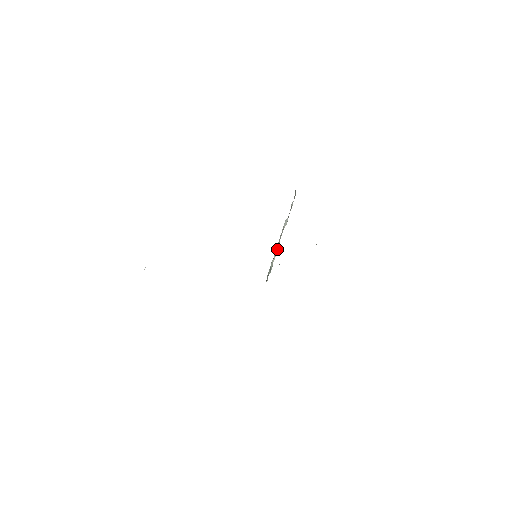
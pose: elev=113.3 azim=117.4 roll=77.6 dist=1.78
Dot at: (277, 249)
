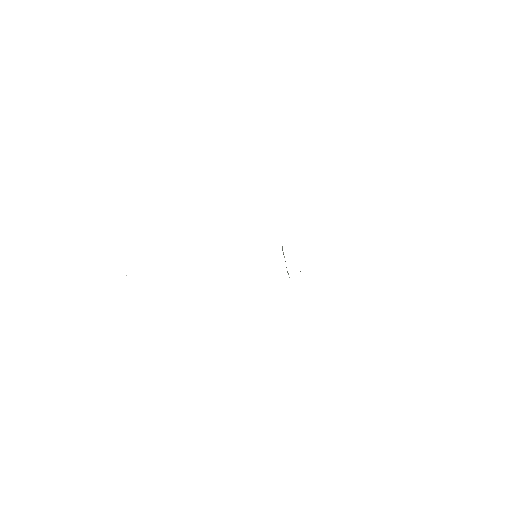
Dot at: (282, 247)
